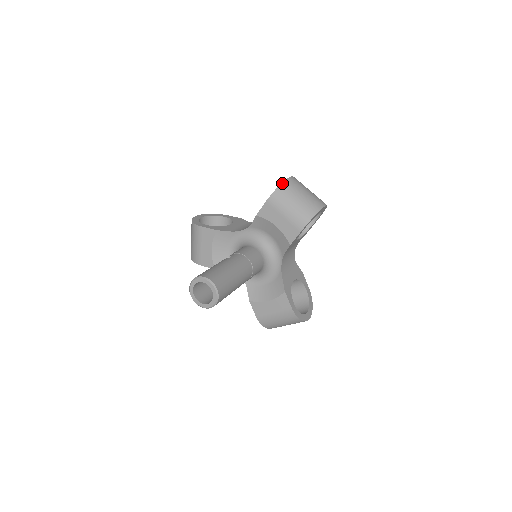
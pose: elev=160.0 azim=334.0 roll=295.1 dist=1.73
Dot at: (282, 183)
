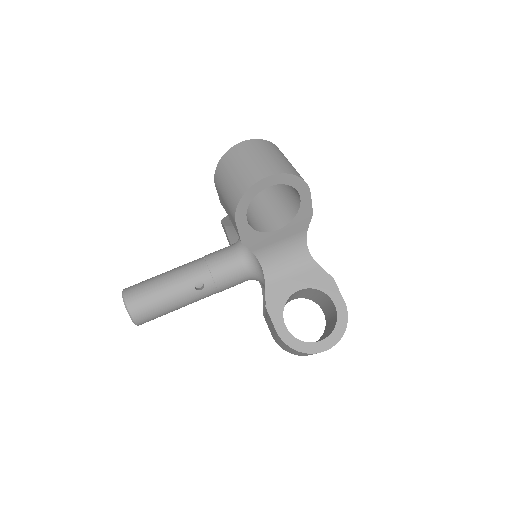
Dot at: occluded
